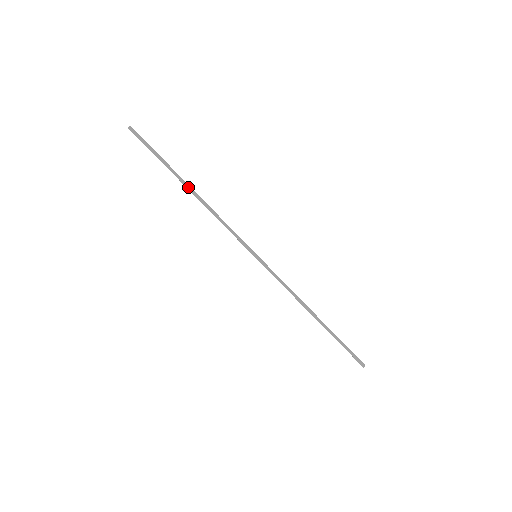
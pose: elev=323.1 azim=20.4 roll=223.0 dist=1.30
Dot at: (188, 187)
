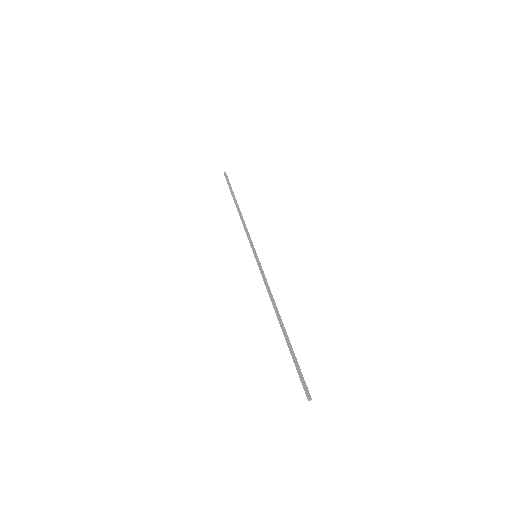
Dot at: (236, 204)
